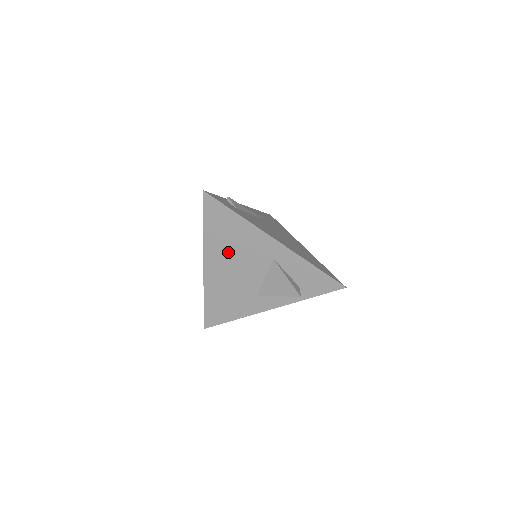
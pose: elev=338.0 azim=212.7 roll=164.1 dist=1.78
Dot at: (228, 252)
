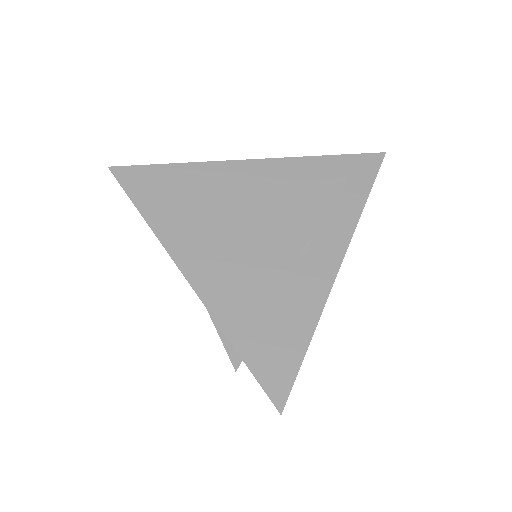
Dot at: (204, 224)
